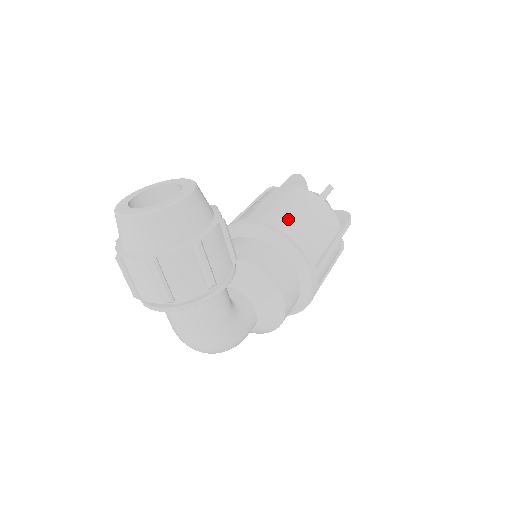
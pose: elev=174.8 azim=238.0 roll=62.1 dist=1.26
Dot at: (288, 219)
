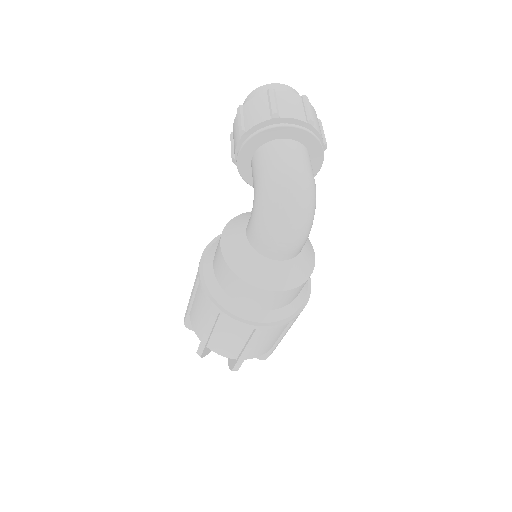
Dot at: occluded
